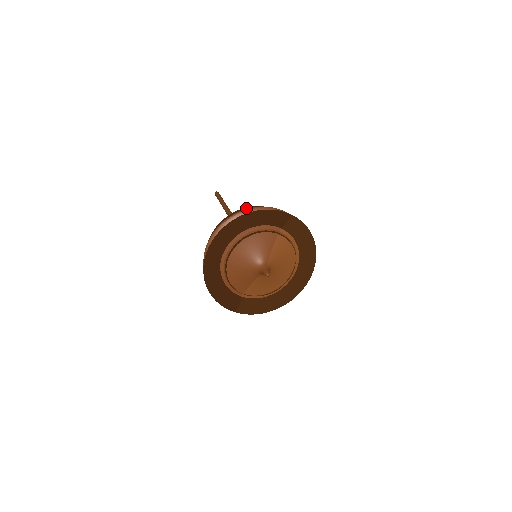
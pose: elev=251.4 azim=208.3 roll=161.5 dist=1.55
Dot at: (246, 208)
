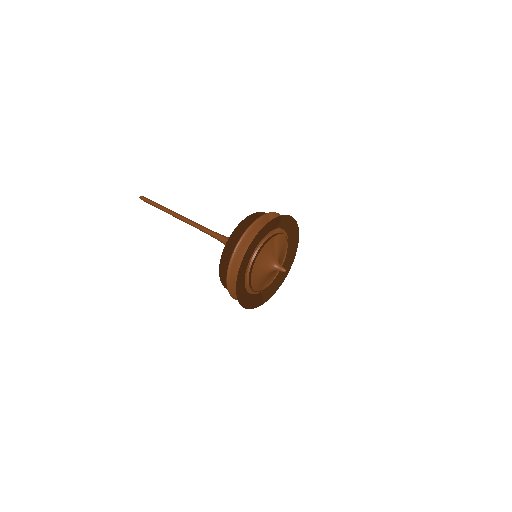
Dot at: (238, 228)
